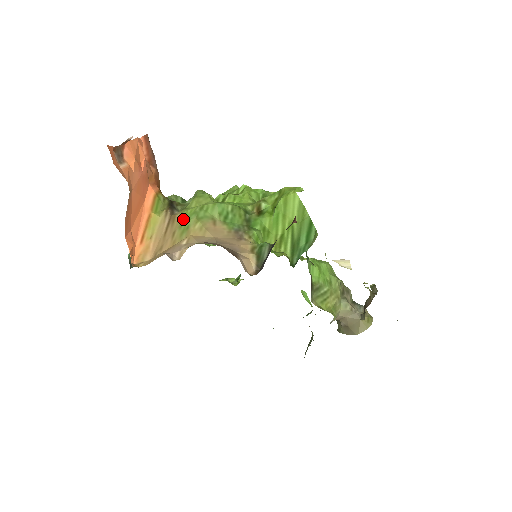
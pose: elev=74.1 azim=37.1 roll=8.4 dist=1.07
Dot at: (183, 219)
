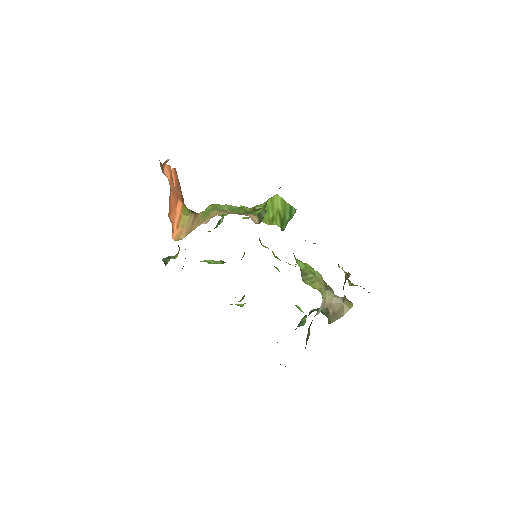
Dot at: (204, 213)
